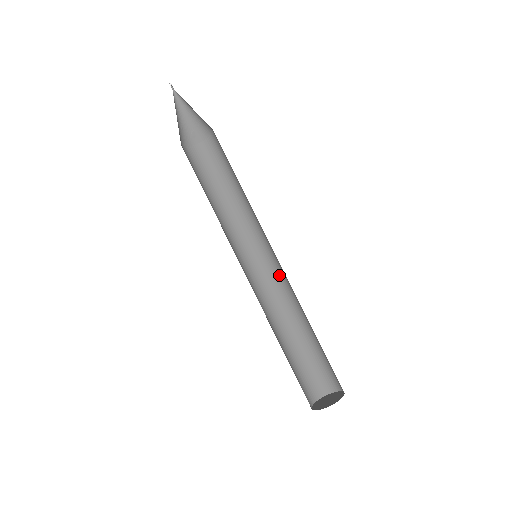
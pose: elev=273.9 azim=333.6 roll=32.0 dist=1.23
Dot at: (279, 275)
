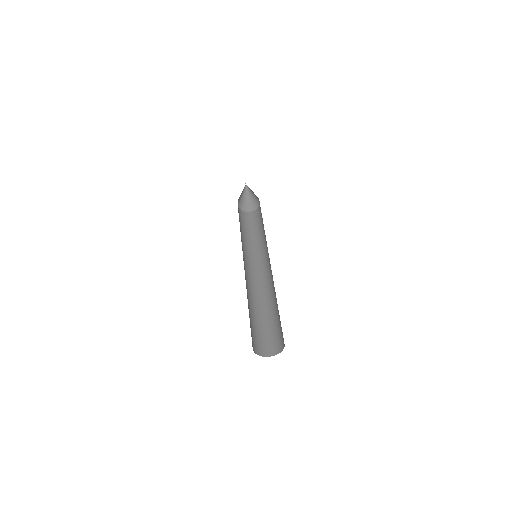
Dot at: (257, 279)
